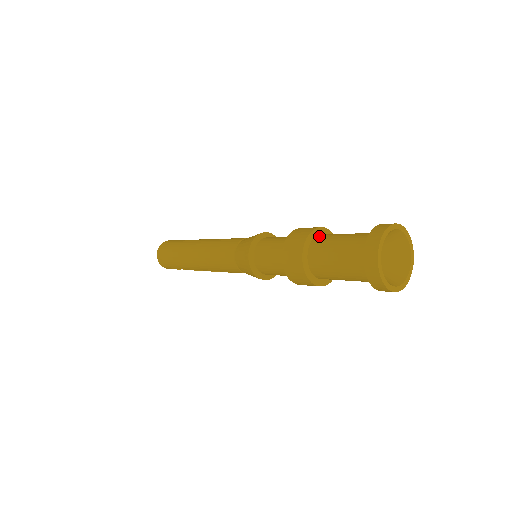
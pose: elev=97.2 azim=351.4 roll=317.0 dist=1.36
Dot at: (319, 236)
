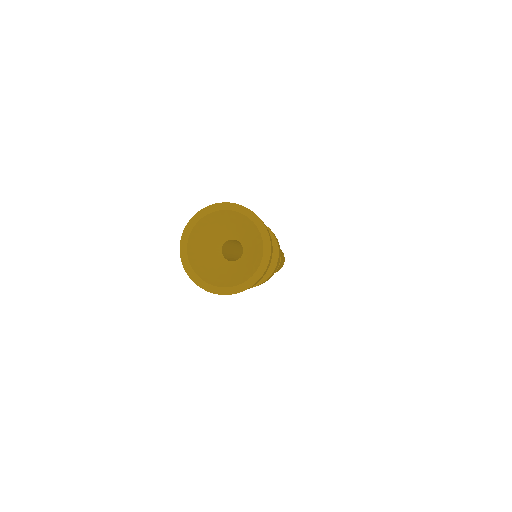
Dot at: occluded
